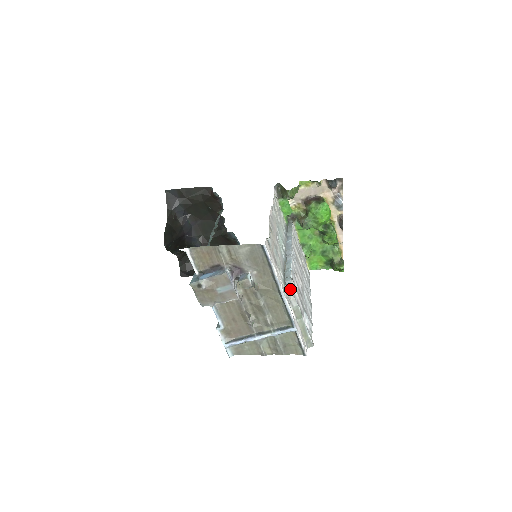
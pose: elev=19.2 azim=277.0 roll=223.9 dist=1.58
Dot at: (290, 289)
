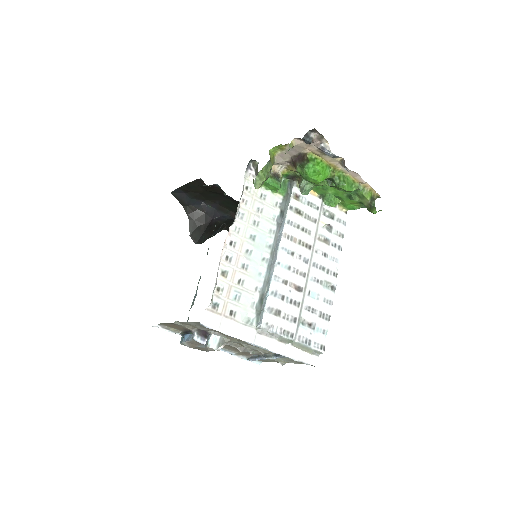
Dot at: (262, 329)
